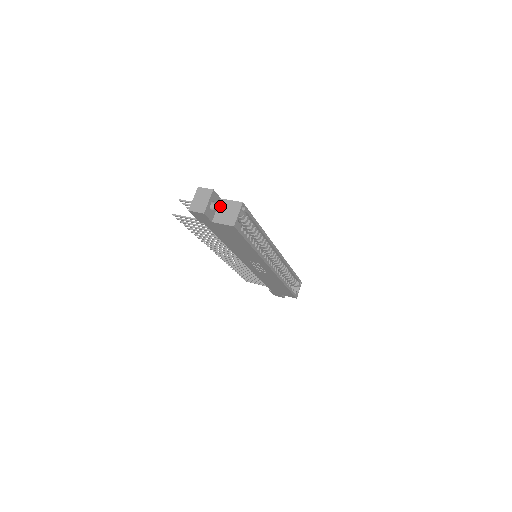
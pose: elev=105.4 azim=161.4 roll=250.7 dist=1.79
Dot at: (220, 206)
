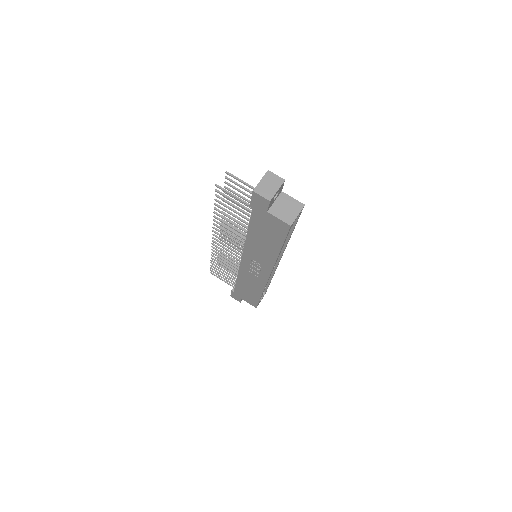
Dot at: (279, 199)
